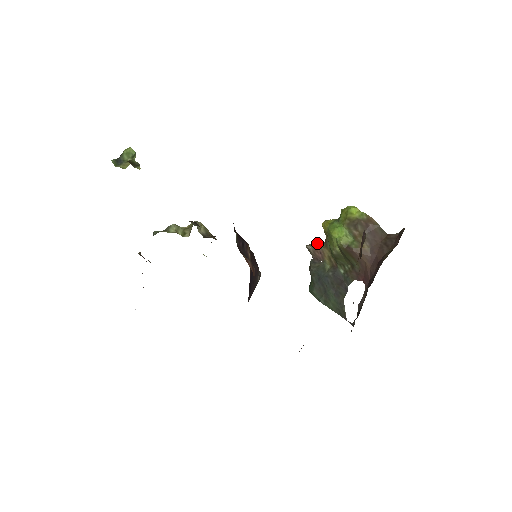
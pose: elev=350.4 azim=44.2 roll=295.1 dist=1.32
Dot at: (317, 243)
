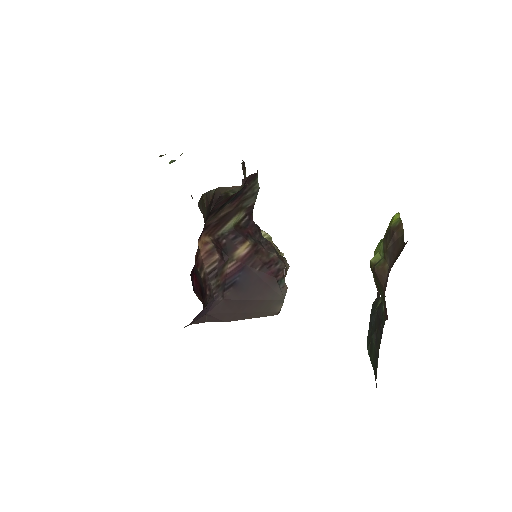
Dot at: occluded
